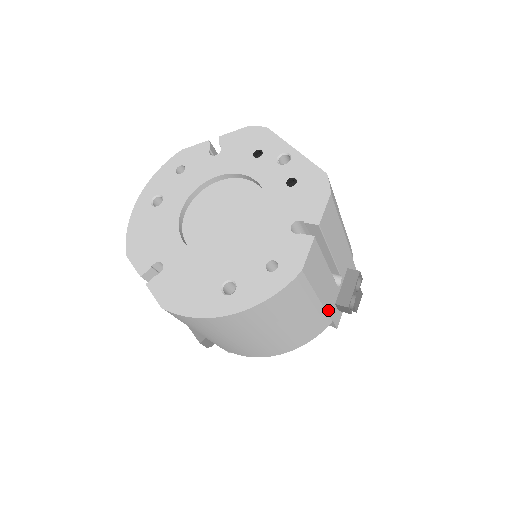
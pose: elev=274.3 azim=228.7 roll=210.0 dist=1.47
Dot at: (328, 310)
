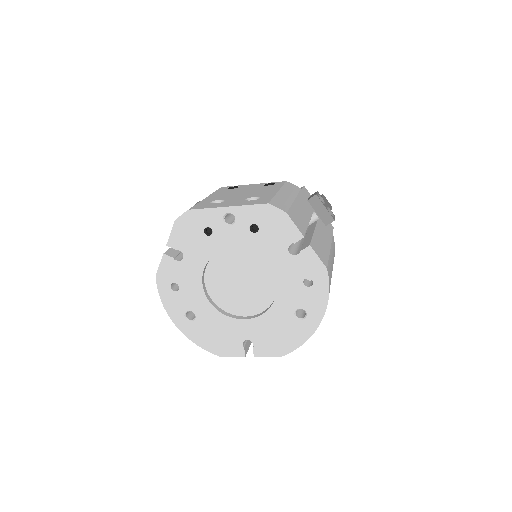
Dot at: (330, 238)
